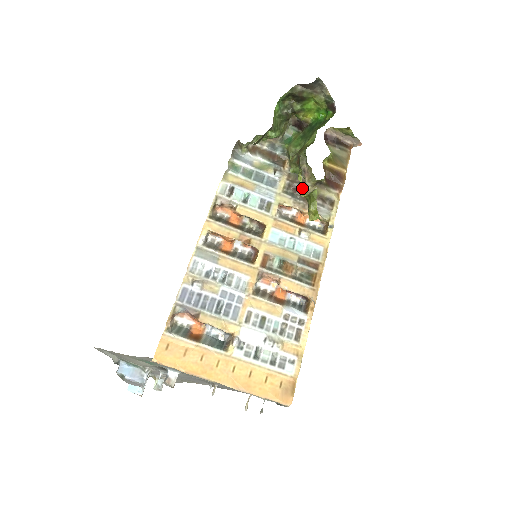
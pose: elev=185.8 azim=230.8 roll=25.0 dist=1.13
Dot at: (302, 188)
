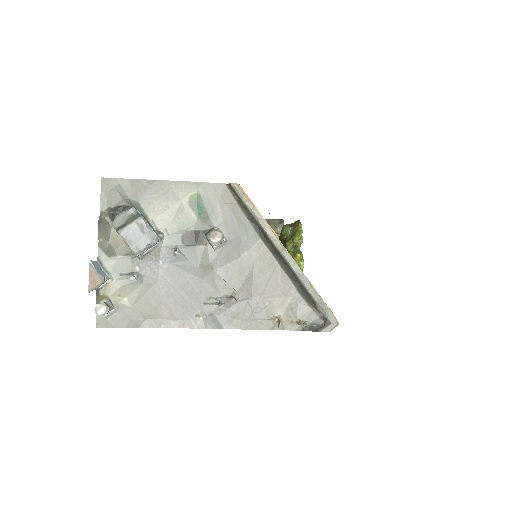
Dot at: (297, 236)
